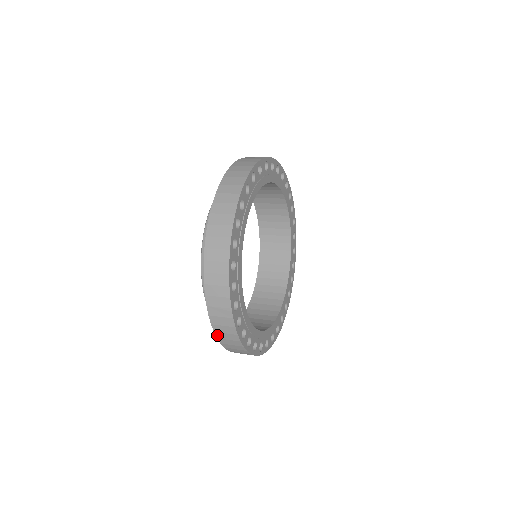
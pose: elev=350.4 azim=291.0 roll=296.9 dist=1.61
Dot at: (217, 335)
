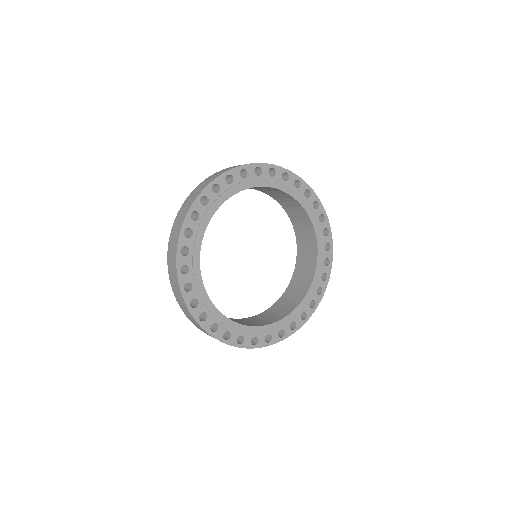
Dot at: occluded
